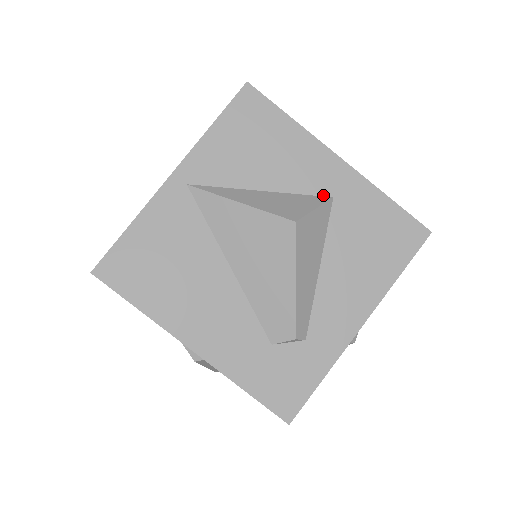
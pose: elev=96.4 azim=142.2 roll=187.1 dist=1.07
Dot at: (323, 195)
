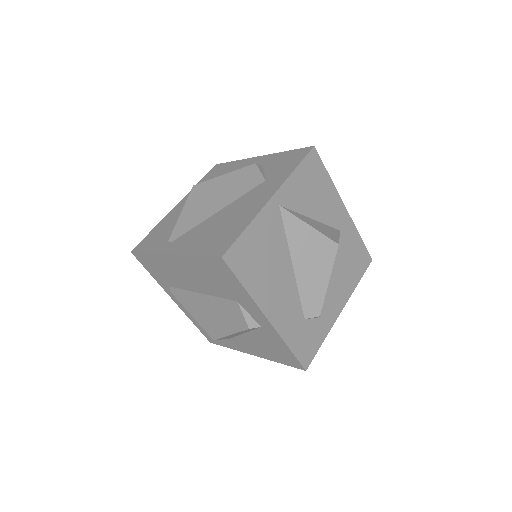
Dot at: (336, 228)
